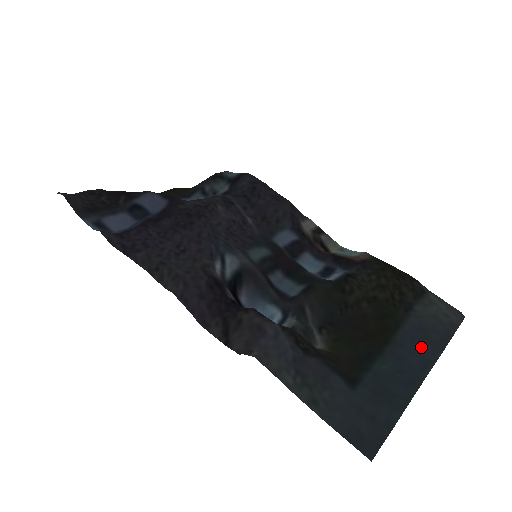
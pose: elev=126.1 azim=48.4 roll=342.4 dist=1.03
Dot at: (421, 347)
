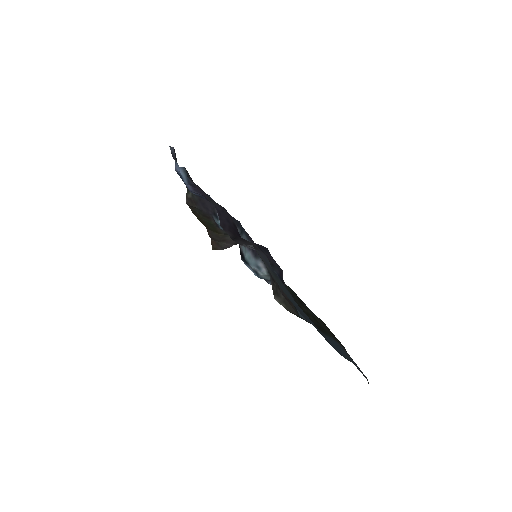
Dot at: (341, 349)
